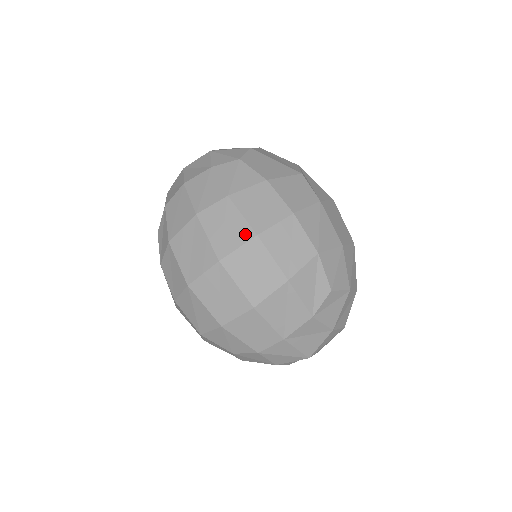
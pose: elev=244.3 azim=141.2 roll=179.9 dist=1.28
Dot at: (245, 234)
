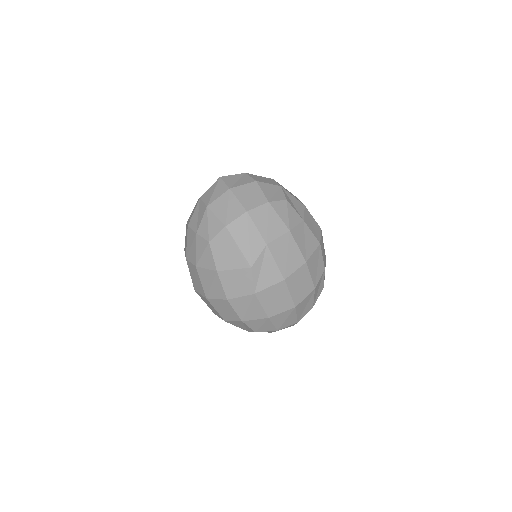
Dot at: (202, 292)
